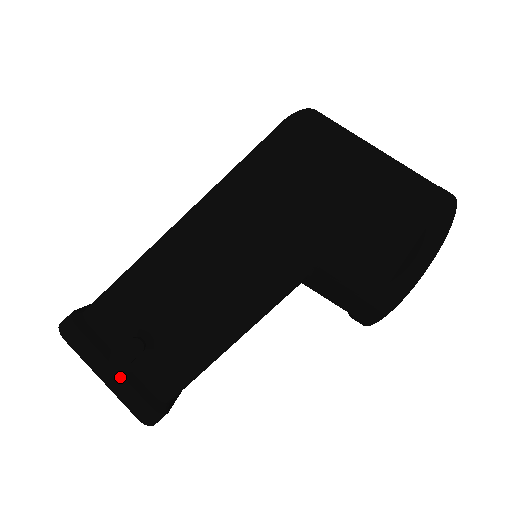
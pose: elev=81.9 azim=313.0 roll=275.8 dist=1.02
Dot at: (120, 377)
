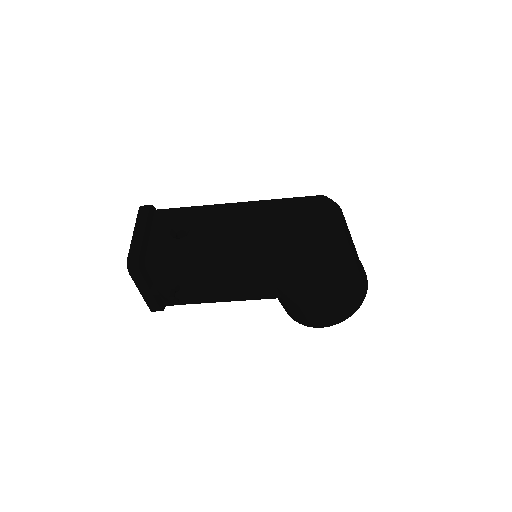
Dot at: (152, 296)
